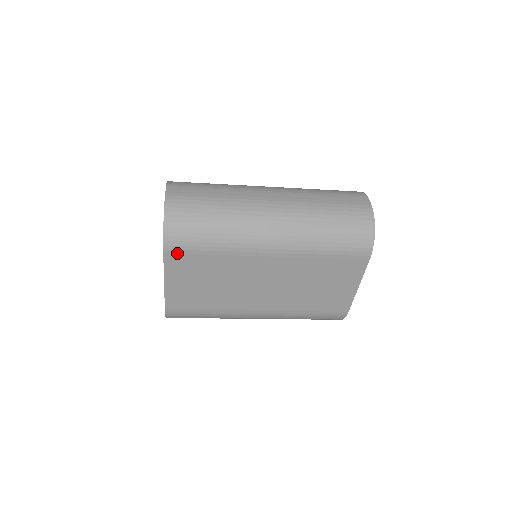
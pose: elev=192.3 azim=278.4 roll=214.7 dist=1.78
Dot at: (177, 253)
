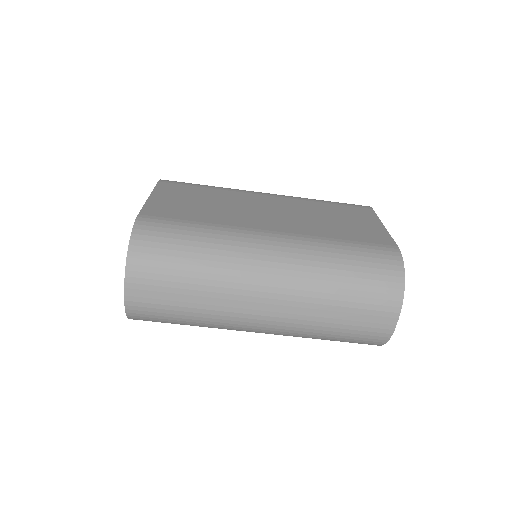
Dot at: (172, 183)
